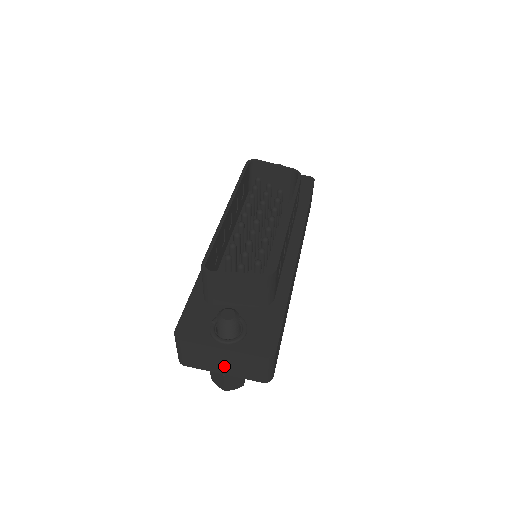
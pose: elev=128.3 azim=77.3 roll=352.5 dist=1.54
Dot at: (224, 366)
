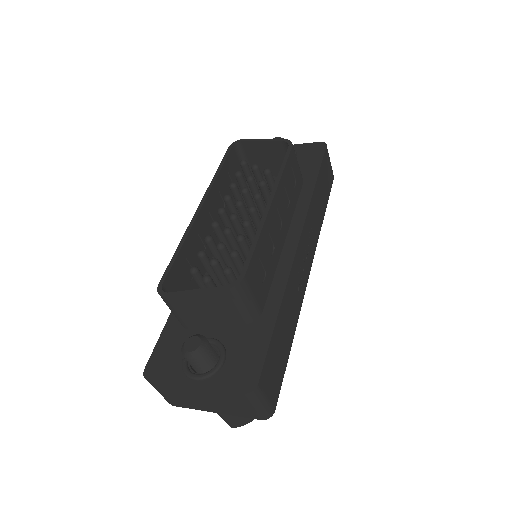
Dot at: (210, 404)
